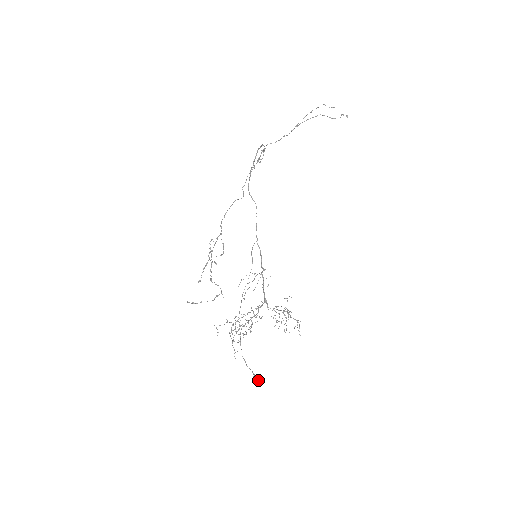
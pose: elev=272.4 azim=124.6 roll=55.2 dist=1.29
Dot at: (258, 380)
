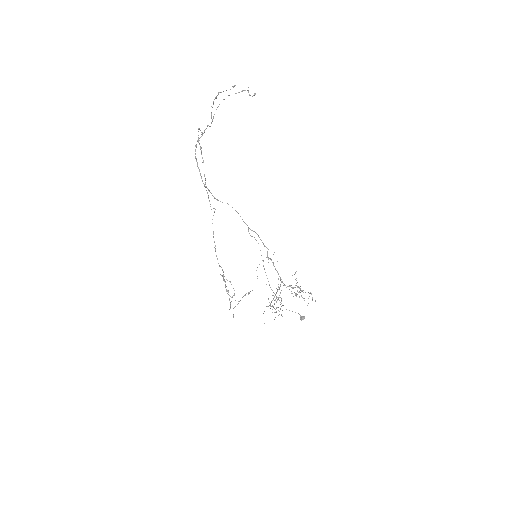
Dot at: (303, 318)
